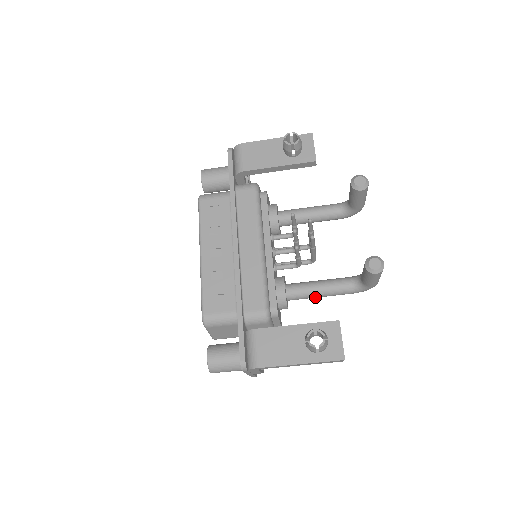
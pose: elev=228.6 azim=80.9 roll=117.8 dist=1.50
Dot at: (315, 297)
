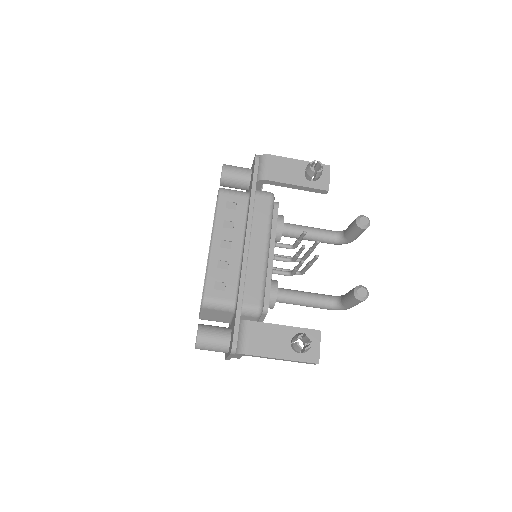
Dot at: occluded
